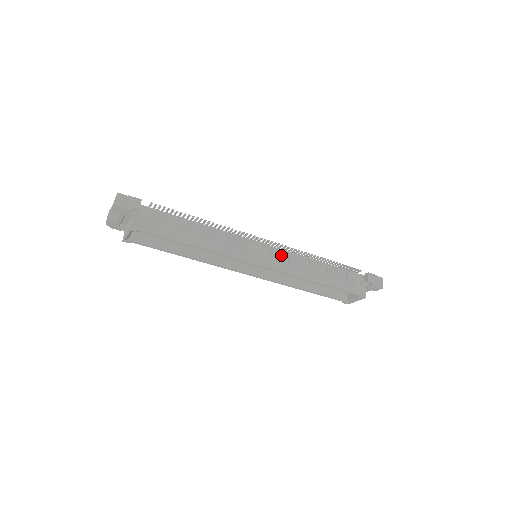
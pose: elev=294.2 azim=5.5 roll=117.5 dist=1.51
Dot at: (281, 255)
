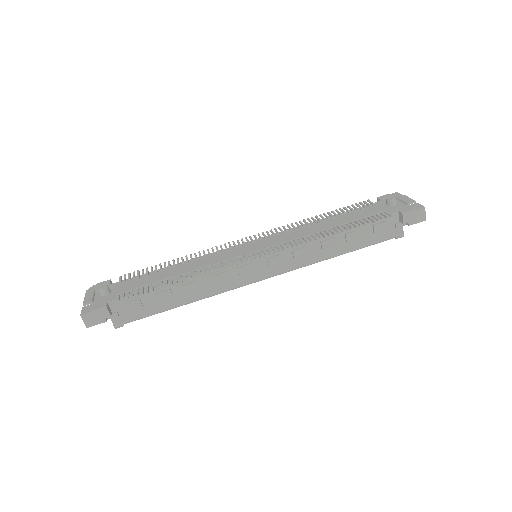
Dot at: (283, 256)
